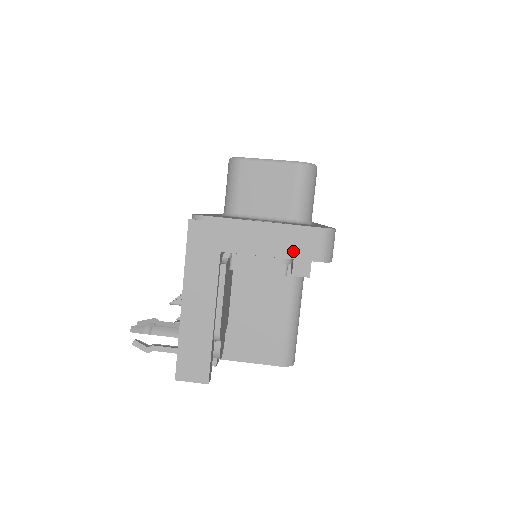
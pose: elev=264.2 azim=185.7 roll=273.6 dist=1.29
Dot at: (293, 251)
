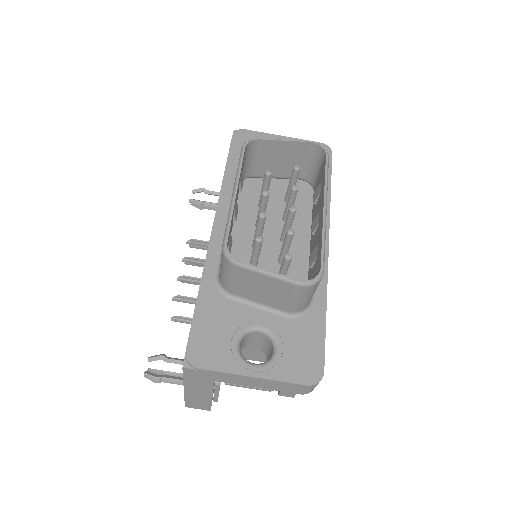
Dot at: (280, 389)
